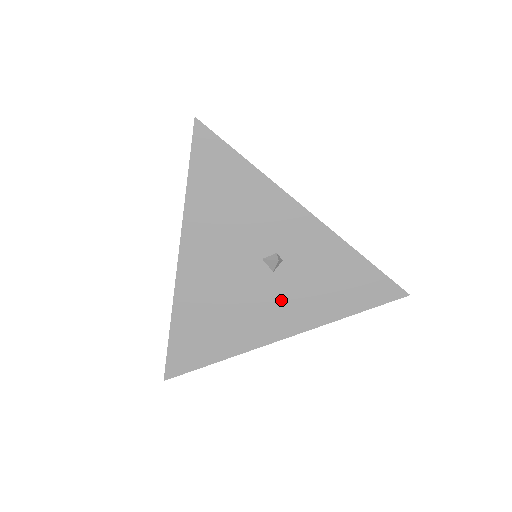
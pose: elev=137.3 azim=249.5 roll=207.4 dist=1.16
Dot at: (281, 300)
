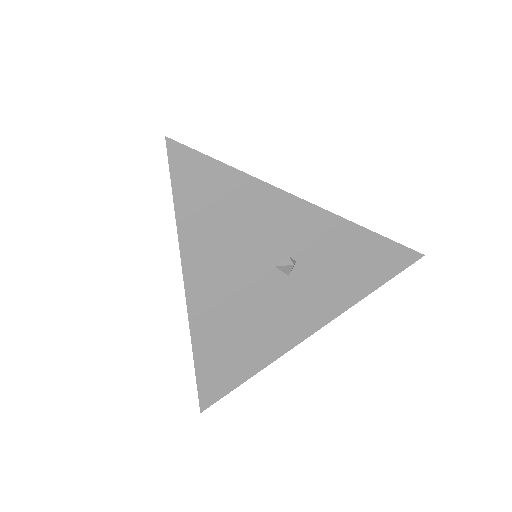
Dot at: (302, 300)
